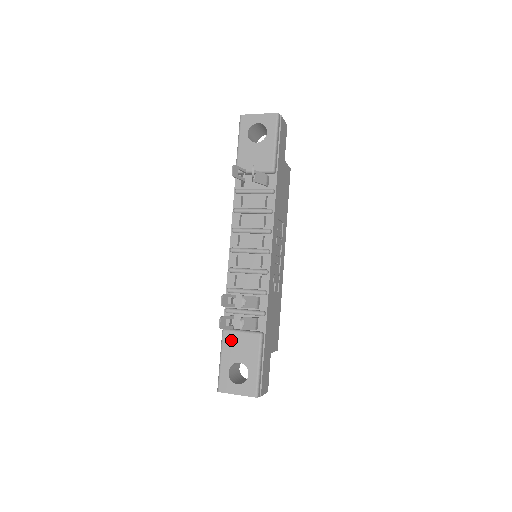
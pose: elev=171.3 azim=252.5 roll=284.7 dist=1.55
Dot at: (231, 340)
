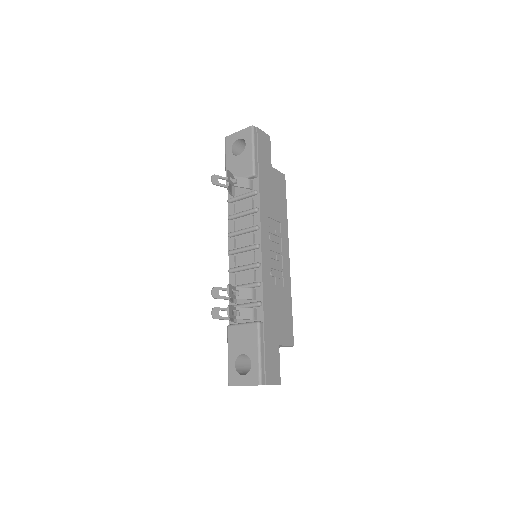
Dot at: (234, 334)
